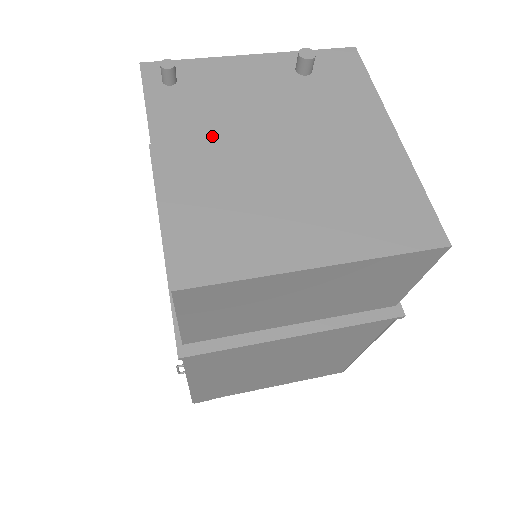
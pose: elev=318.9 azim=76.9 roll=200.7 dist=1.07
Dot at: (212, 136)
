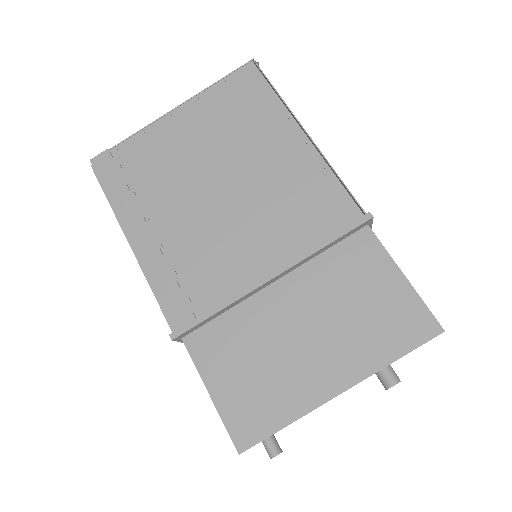
Dot at: occluded
